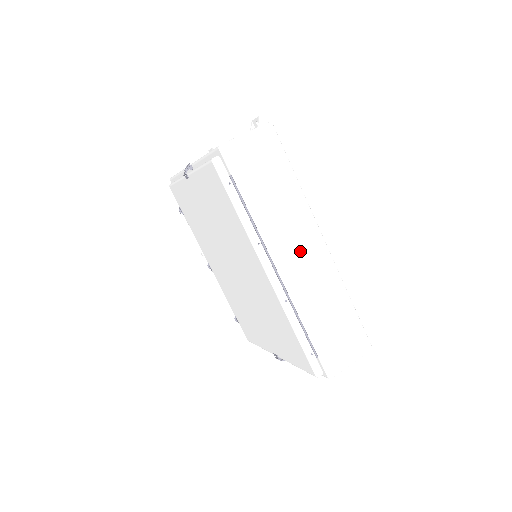
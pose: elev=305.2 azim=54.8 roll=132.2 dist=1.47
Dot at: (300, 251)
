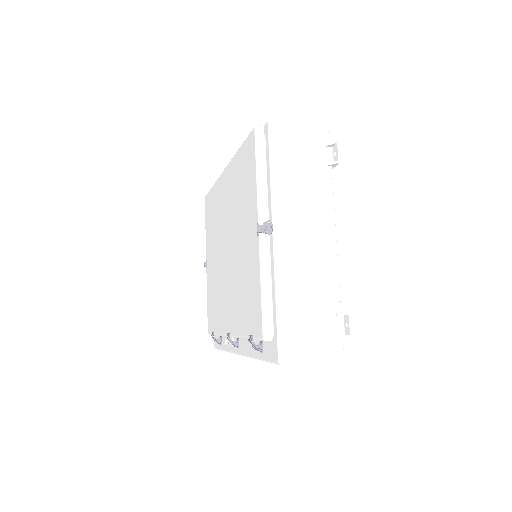
Dot at: occluded
